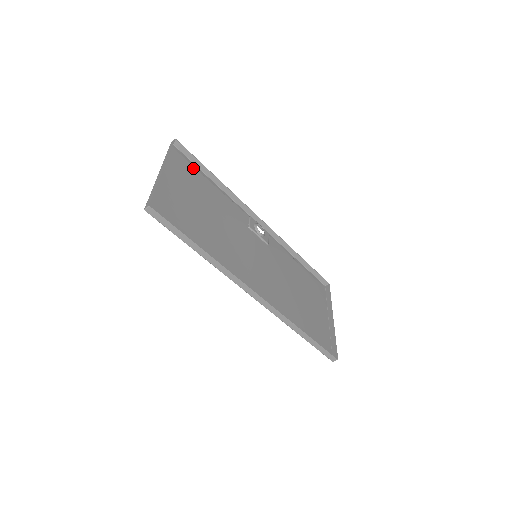
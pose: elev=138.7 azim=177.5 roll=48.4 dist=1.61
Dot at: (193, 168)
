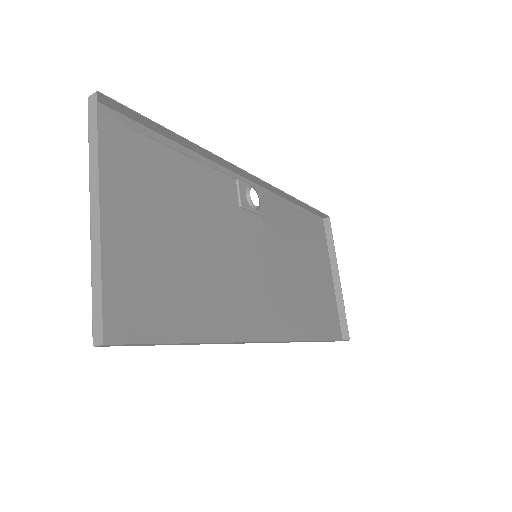
Dot at: (140, 138)
